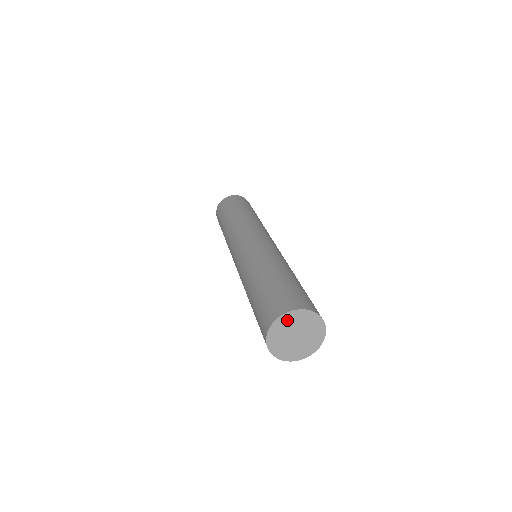
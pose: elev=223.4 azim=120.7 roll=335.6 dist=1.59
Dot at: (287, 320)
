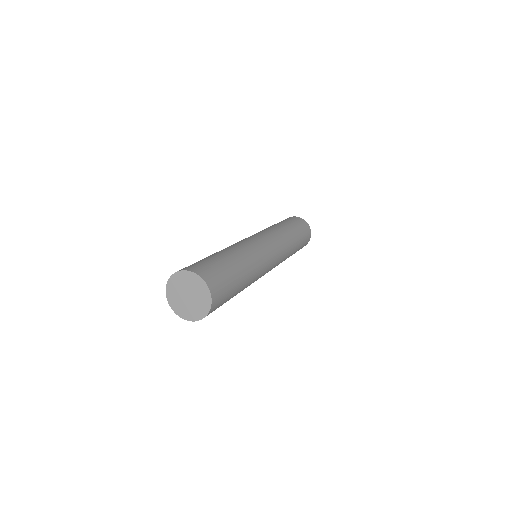
Dot at: (197, 282)
